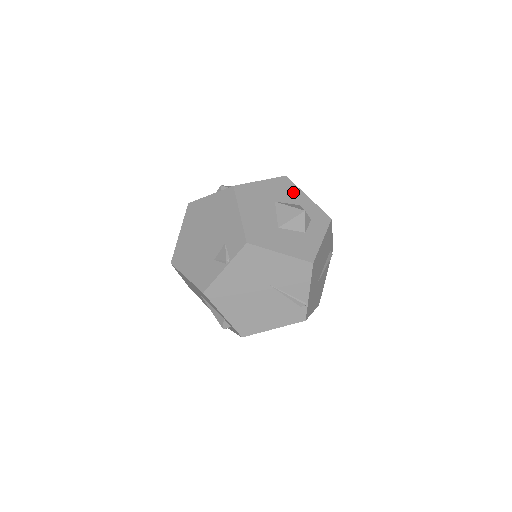
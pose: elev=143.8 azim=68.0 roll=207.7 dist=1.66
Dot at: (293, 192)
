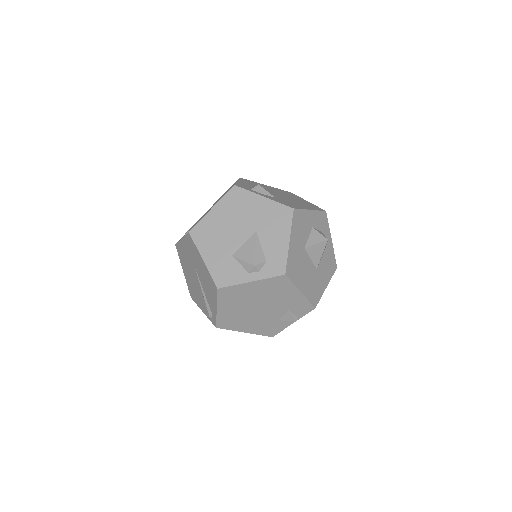
Dot at: (304, 220)
